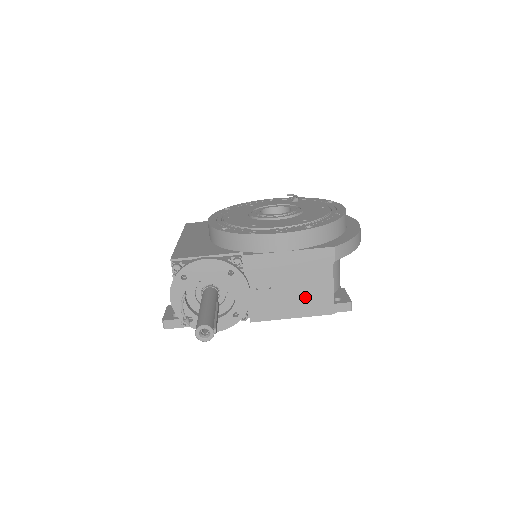
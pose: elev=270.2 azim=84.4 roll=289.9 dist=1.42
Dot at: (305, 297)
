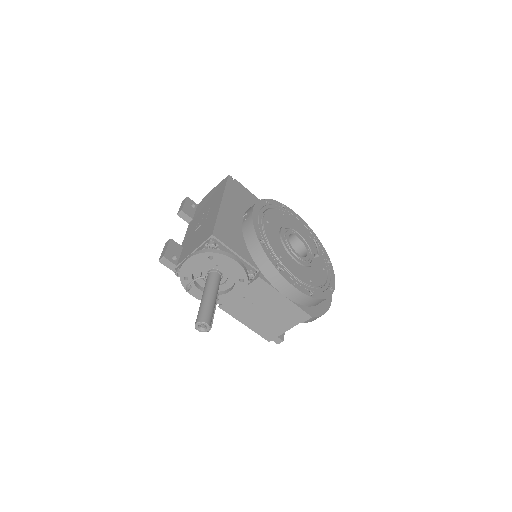
Dot at: (265, 323)
